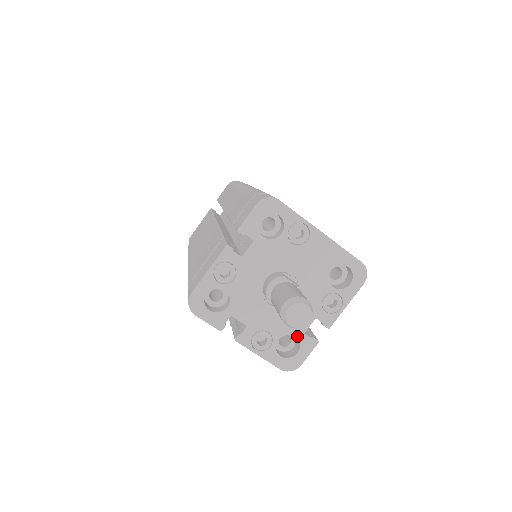
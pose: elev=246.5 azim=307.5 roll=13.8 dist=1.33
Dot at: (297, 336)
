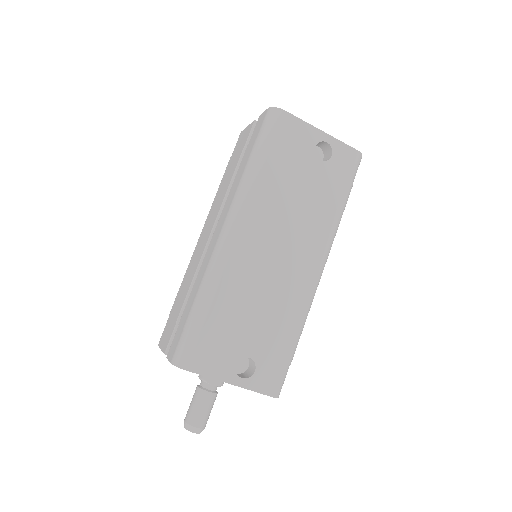
Dot at: occluded
